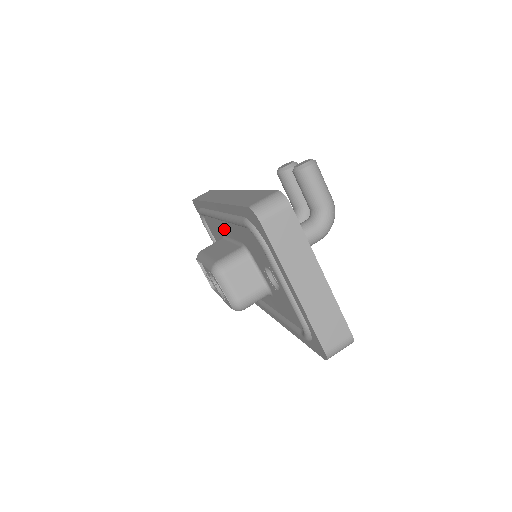
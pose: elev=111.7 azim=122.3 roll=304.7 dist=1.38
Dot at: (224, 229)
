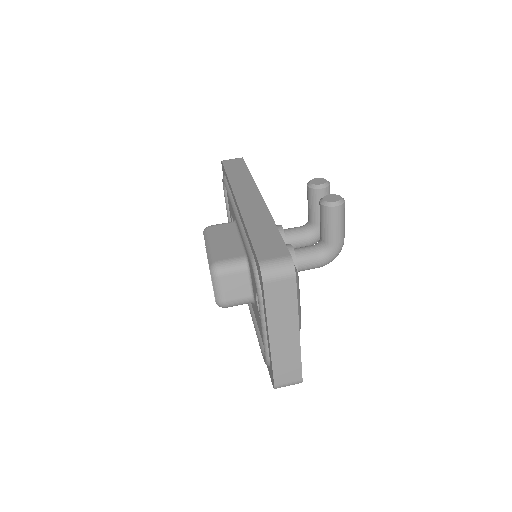
Dot at: occluded
